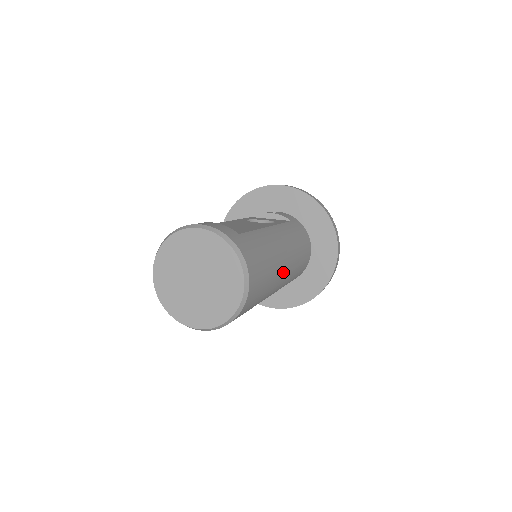
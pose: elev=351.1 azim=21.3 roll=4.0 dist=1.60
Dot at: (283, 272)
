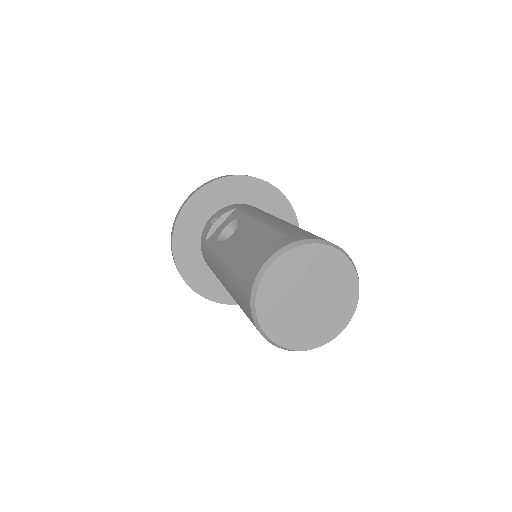
Dot at: occluded
